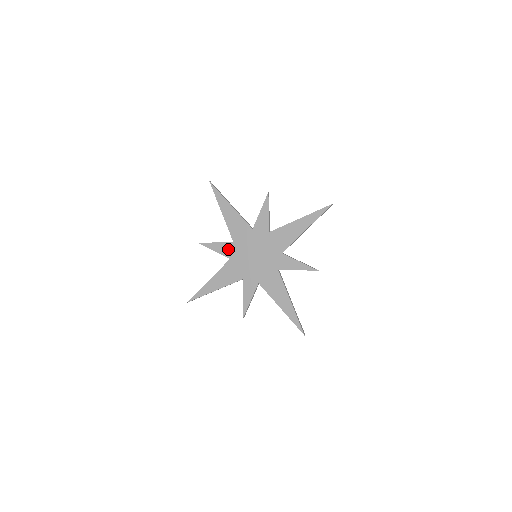
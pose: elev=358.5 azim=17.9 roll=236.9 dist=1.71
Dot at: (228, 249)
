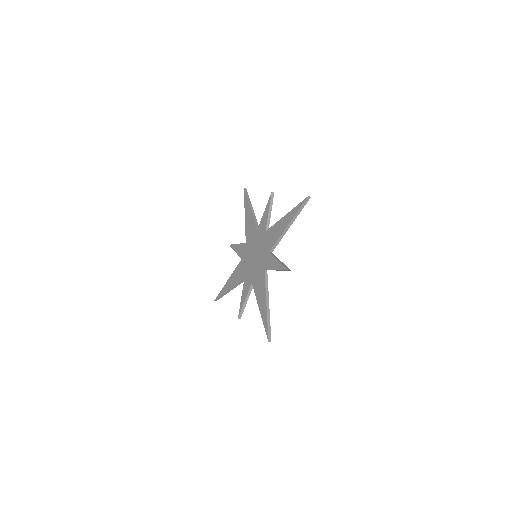
Dot at: (242, 250)
